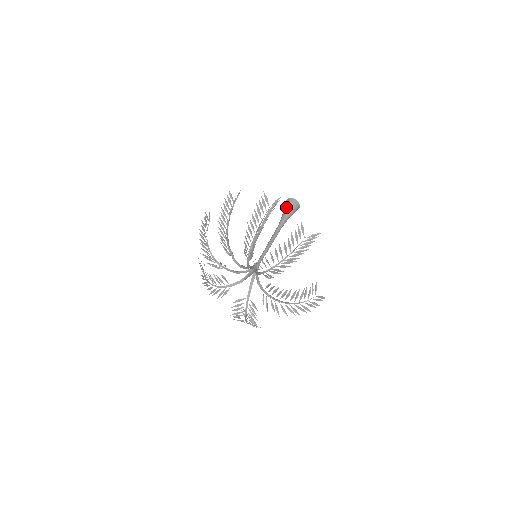
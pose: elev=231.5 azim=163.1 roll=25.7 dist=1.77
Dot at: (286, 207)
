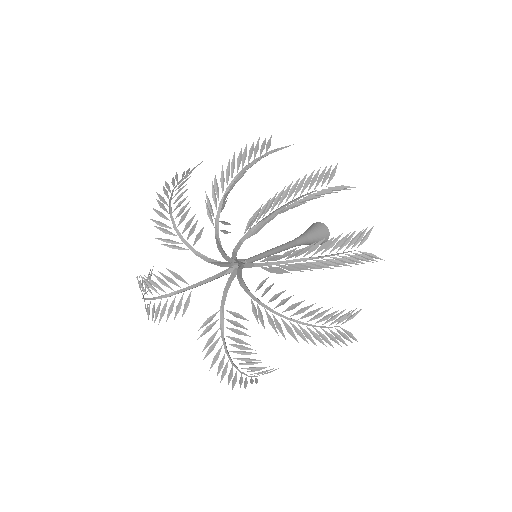
Dot at: (316, 231)
